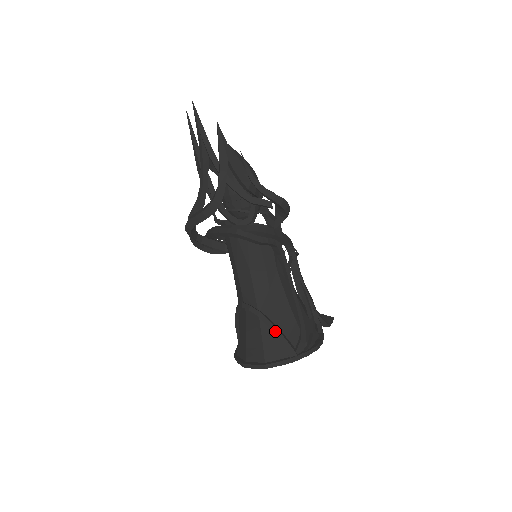
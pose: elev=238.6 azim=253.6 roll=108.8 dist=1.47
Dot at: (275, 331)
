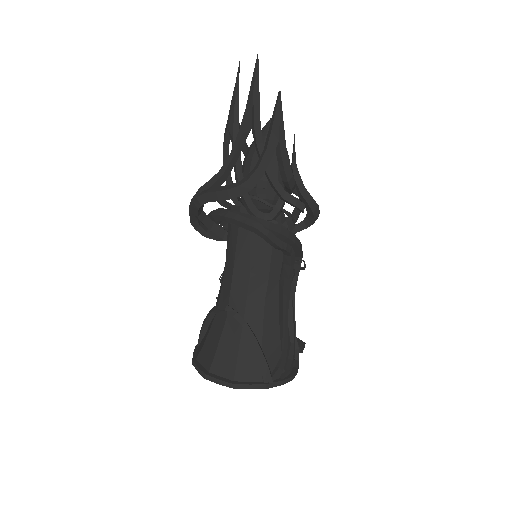
Dot at: (257, 349)
